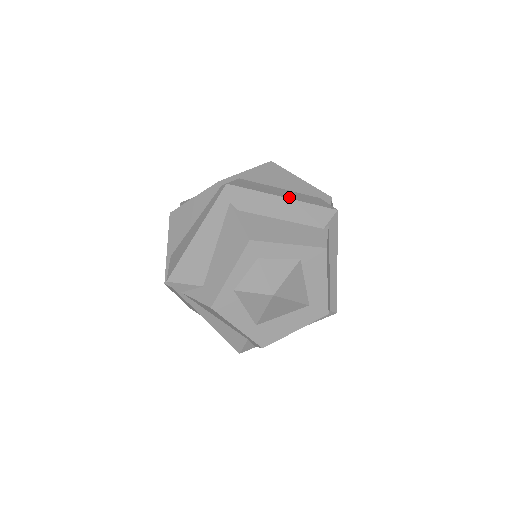
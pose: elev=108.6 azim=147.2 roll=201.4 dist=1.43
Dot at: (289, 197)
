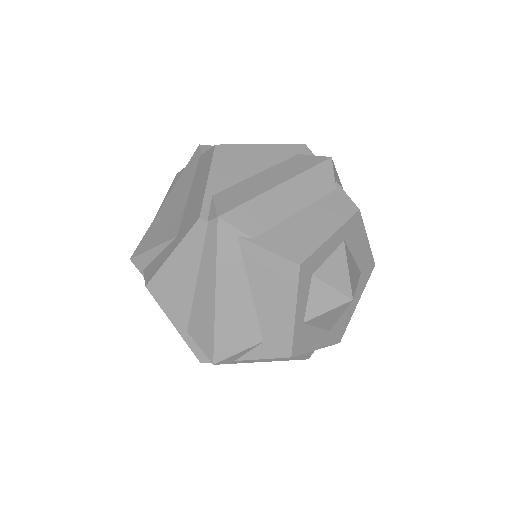
Dot at: (282, 179)
